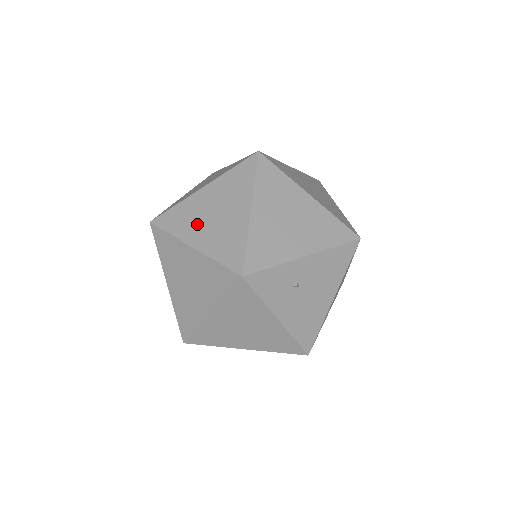
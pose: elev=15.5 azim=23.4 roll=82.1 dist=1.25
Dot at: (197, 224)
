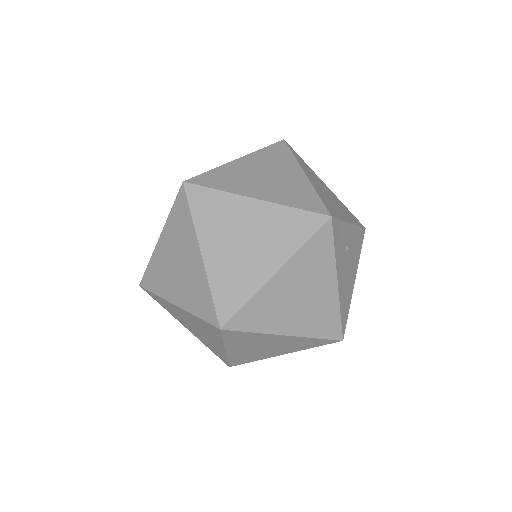
Dot at: (250, 182)
